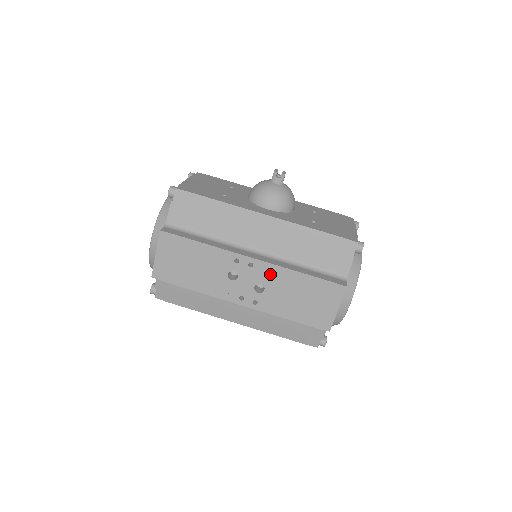
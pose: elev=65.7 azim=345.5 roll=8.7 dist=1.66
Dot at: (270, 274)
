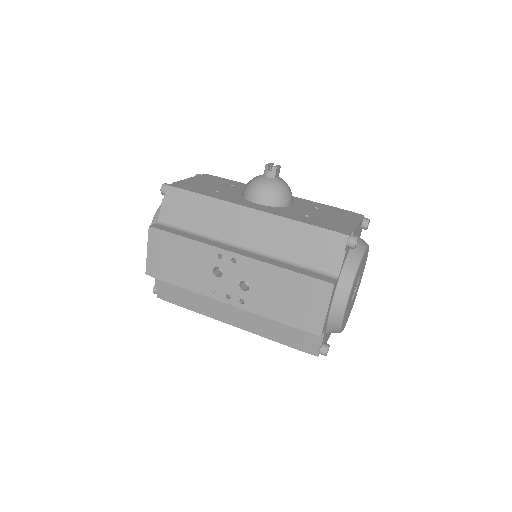
Dot at: (253, 270)
